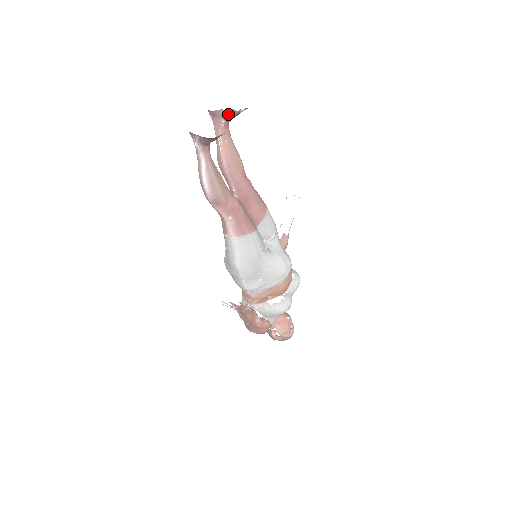
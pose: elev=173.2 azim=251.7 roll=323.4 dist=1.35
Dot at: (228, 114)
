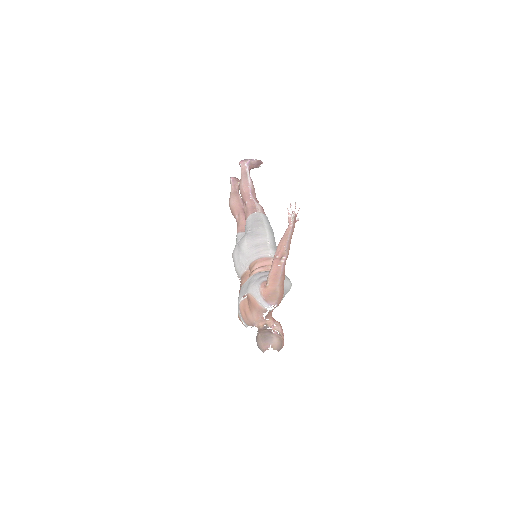
Dot at: occluded
